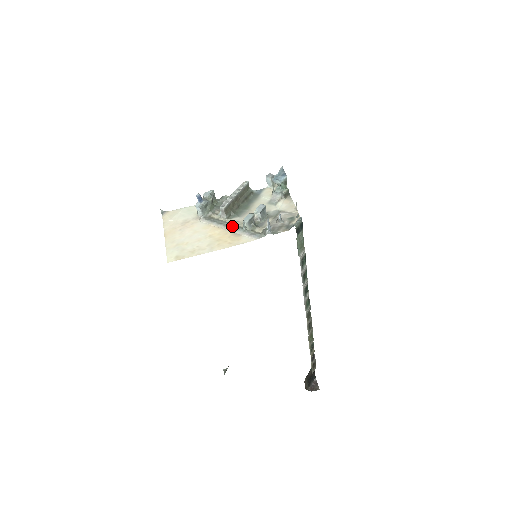
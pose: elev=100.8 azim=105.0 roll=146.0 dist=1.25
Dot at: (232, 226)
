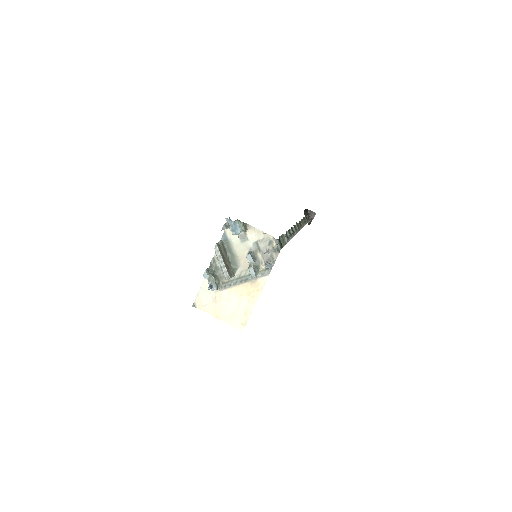
Dot at: (244, 279)
